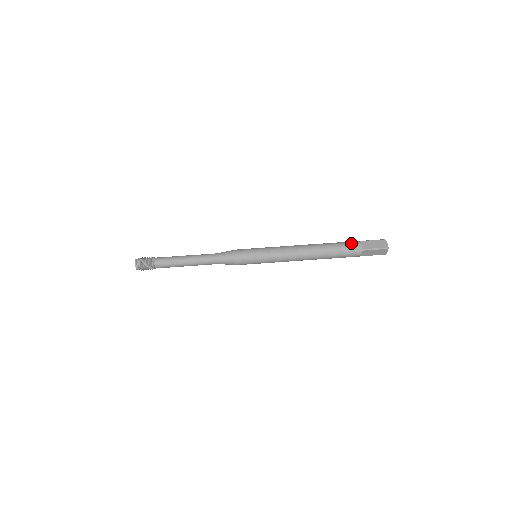
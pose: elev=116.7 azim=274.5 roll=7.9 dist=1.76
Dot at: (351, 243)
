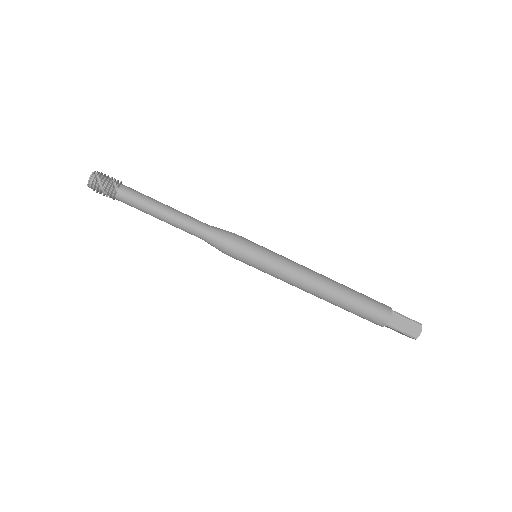
Dot at: (380, 310)
